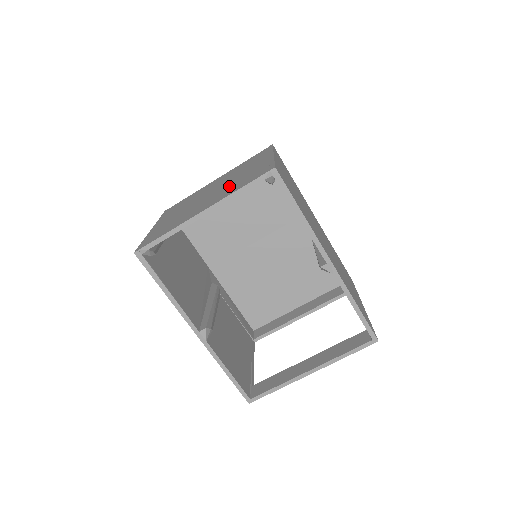
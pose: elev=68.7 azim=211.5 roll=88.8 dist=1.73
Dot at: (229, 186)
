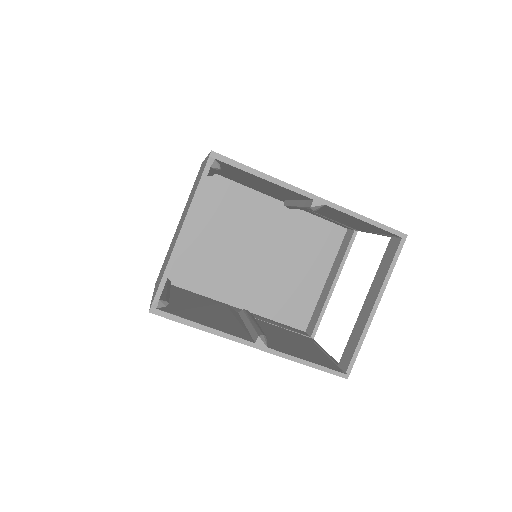
Dot at: occluded
